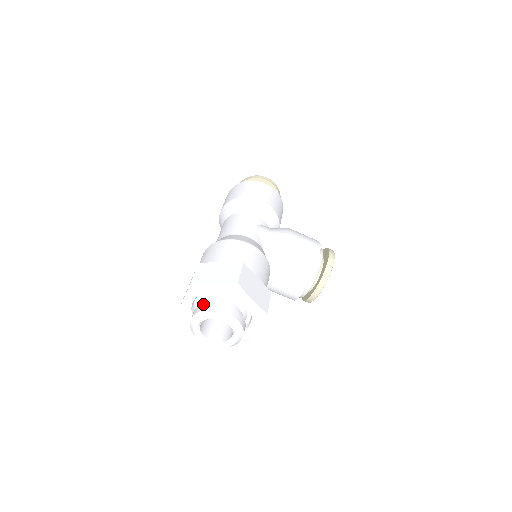
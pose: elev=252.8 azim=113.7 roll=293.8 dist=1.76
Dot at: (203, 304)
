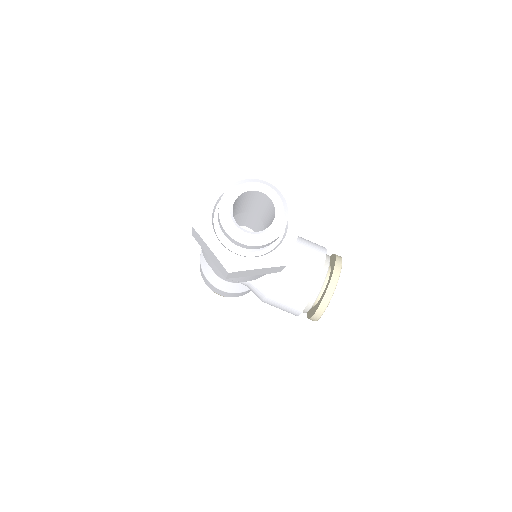
Dot at: occluded
